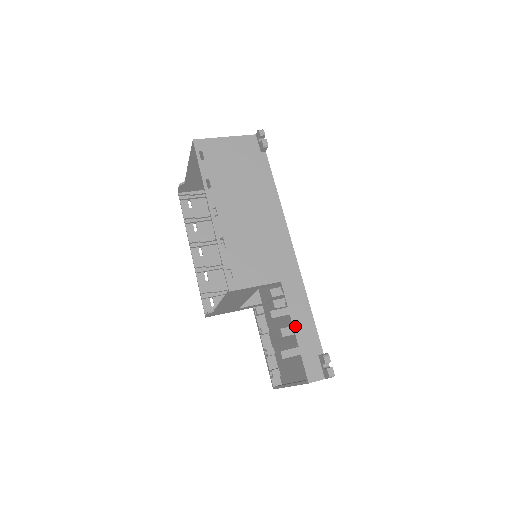
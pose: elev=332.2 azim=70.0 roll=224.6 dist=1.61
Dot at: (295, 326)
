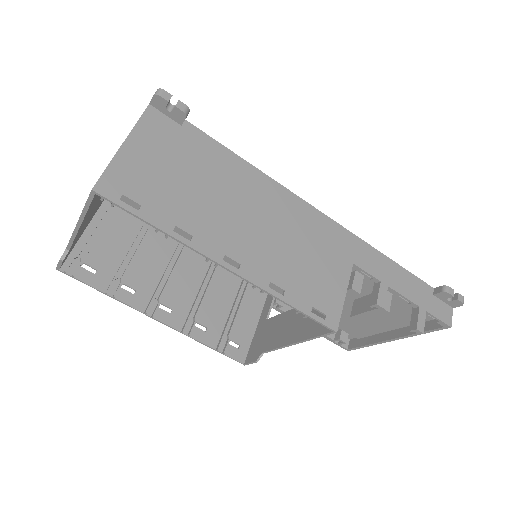
Dot at: (401, 292)
